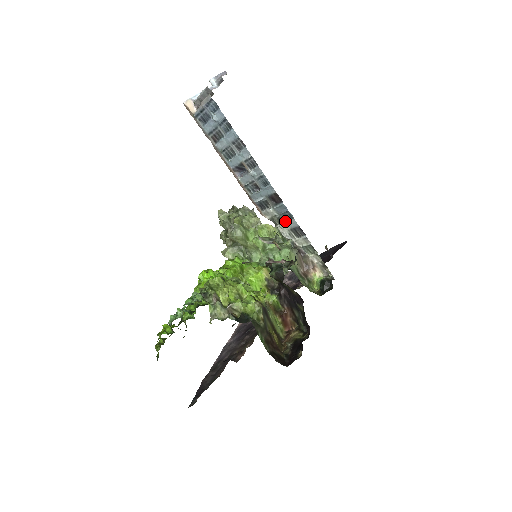
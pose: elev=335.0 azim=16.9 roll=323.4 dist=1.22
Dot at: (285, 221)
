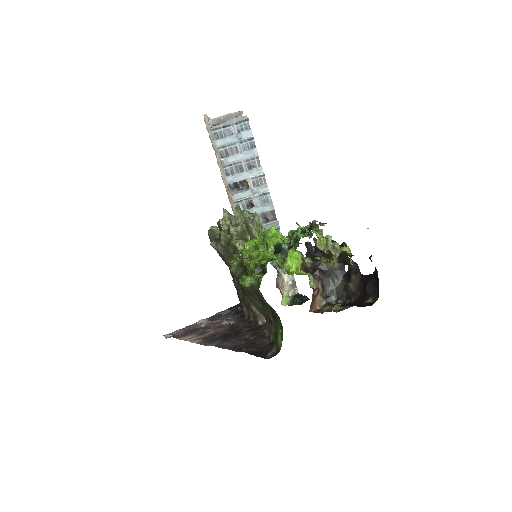
Dot at: occluded
